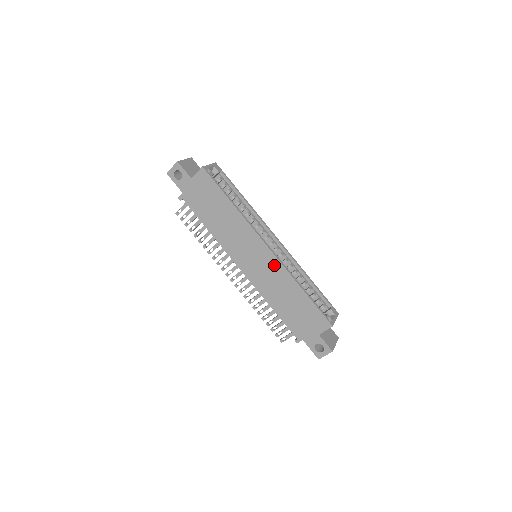
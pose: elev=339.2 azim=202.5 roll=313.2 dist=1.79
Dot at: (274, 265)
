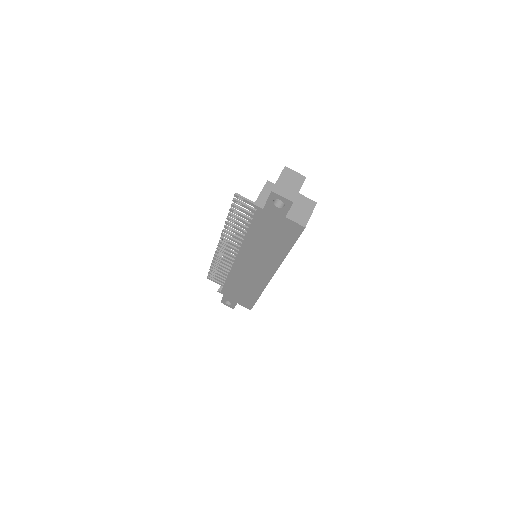
Dot at: (262, 281)
